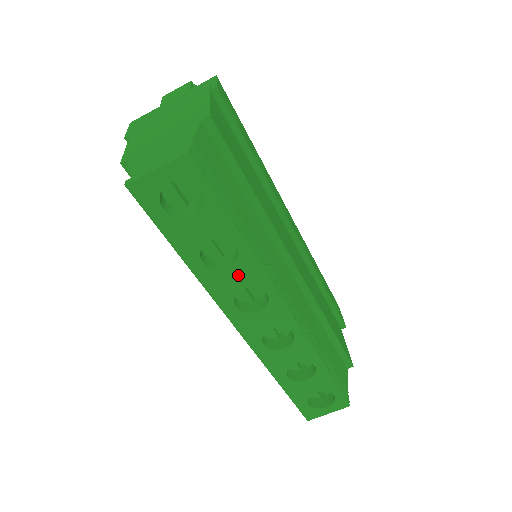
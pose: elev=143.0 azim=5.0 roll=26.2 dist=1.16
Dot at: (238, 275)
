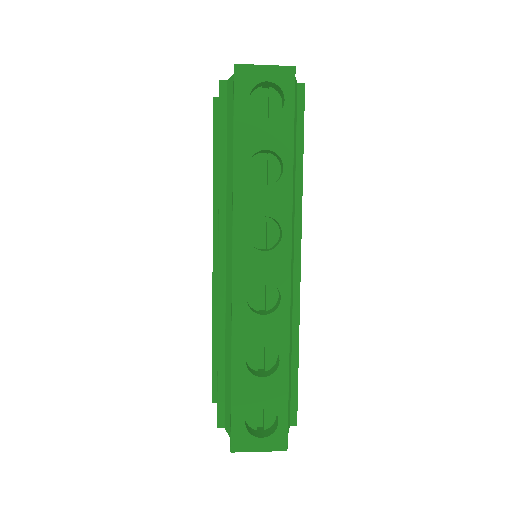
Dot at: (269, 198)
